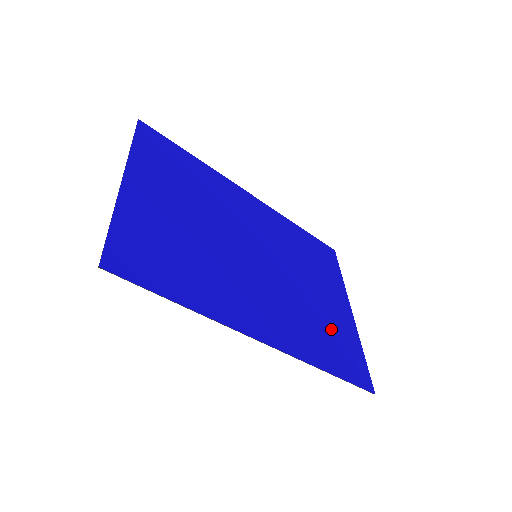
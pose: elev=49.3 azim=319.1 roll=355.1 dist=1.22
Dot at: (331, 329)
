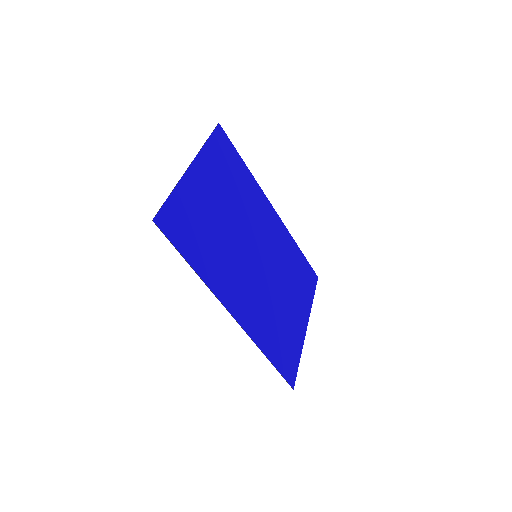
Dot at: (285, 331)
